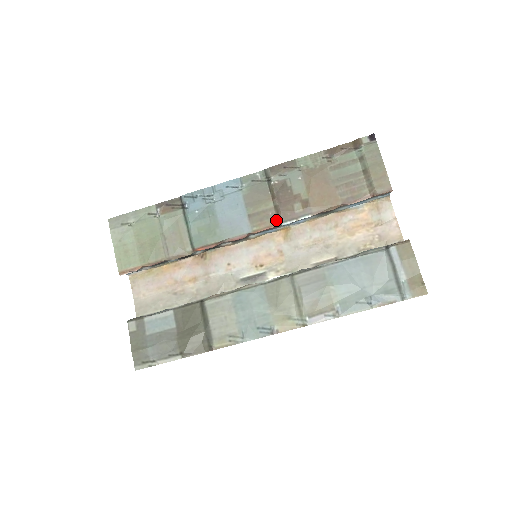
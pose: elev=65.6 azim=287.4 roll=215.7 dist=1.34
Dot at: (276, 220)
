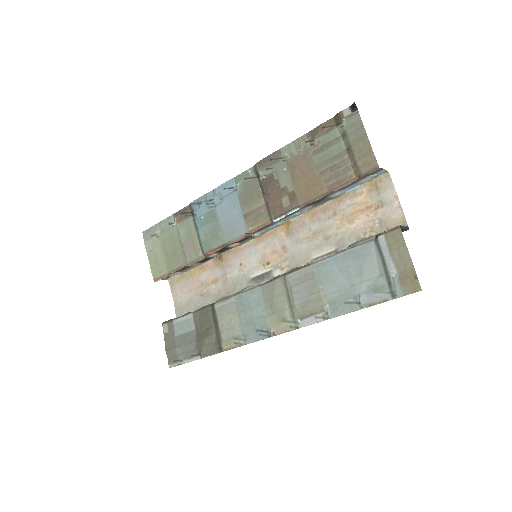
Dot at: (268, 217)
